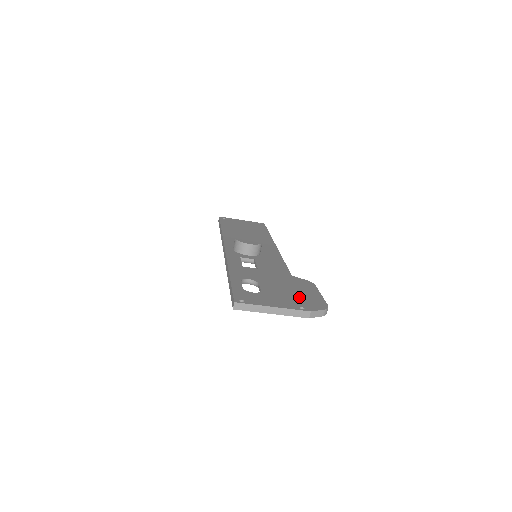
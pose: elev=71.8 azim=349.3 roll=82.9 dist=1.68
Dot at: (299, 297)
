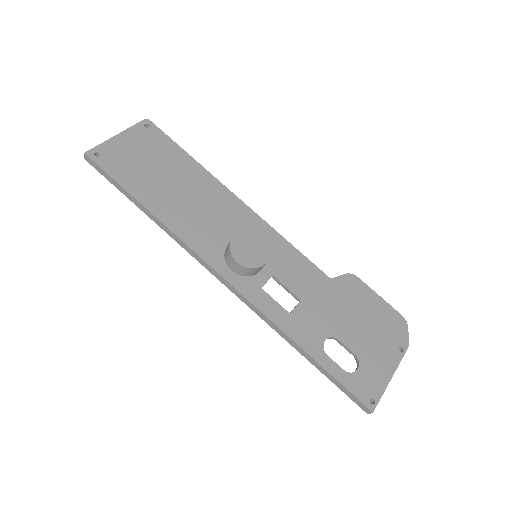
Dot at: (380, 327)
